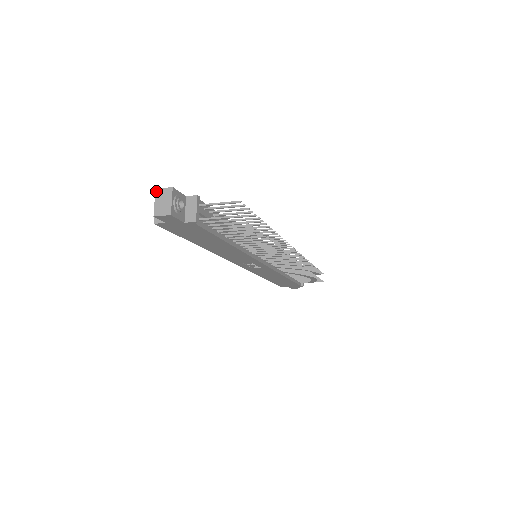
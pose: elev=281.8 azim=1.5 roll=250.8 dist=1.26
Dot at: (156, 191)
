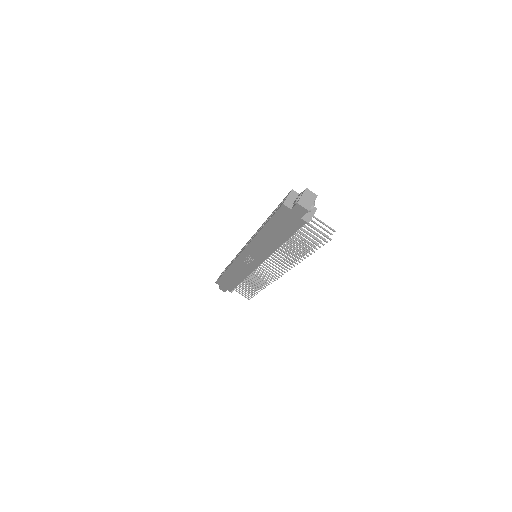
Dot at: (306, 189)
